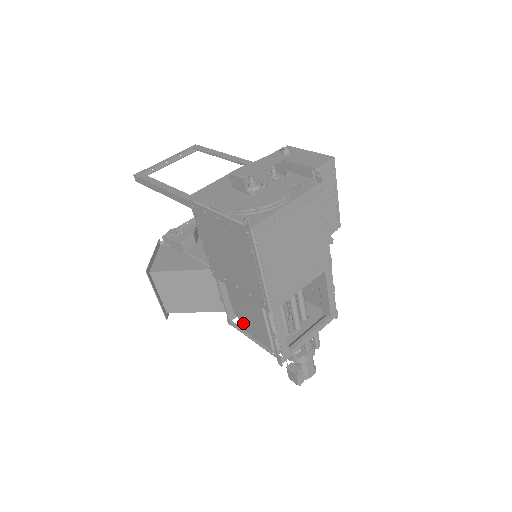
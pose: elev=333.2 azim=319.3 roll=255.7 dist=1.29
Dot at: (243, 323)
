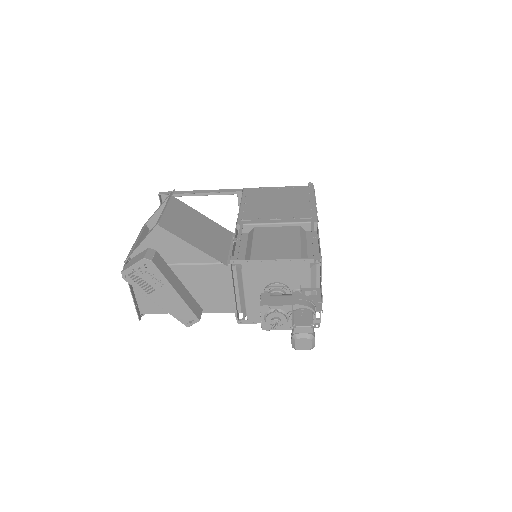
Dot at: (258, 255)
